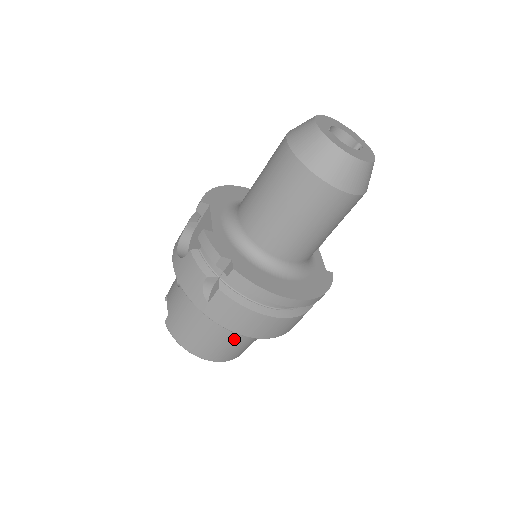
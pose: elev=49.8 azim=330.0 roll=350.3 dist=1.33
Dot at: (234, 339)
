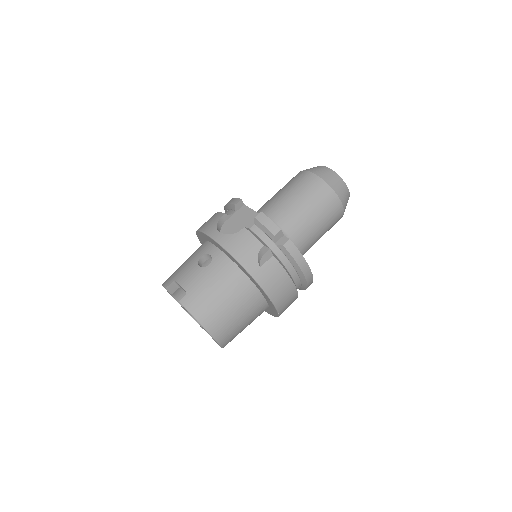
Dot at: (247, 316)
